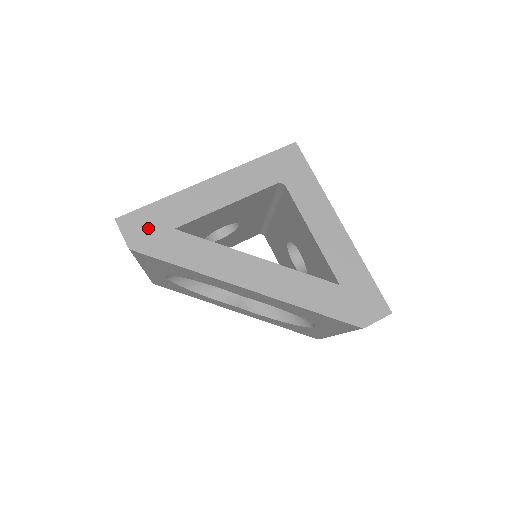
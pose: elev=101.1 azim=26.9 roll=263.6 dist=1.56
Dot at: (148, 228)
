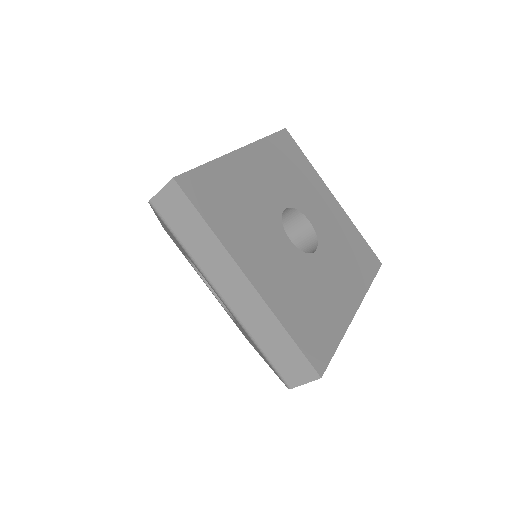
Dot at: occluded
